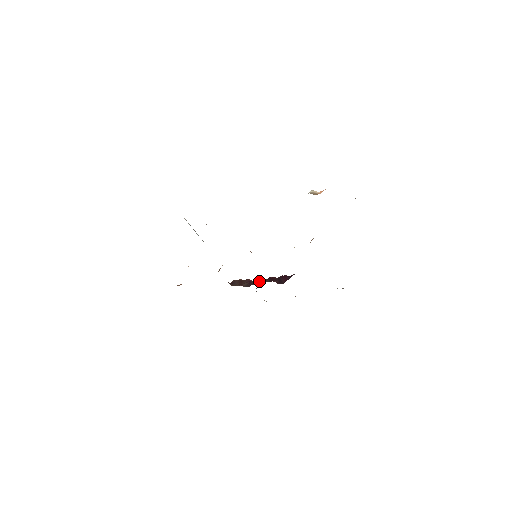
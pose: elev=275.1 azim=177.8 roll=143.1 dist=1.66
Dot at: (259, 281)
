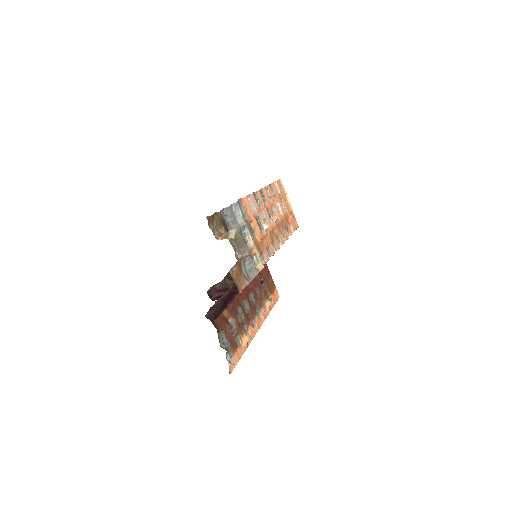
Dot at: occluded
